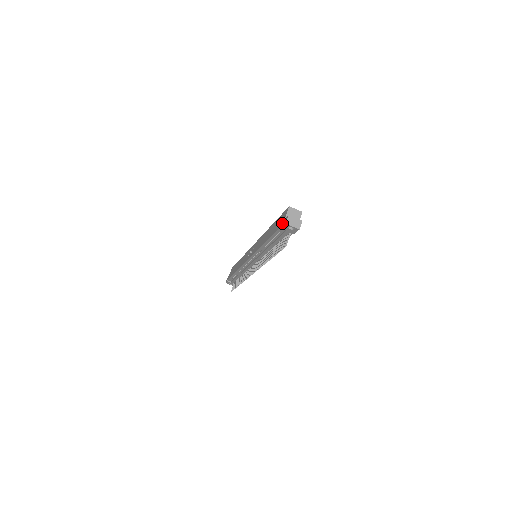
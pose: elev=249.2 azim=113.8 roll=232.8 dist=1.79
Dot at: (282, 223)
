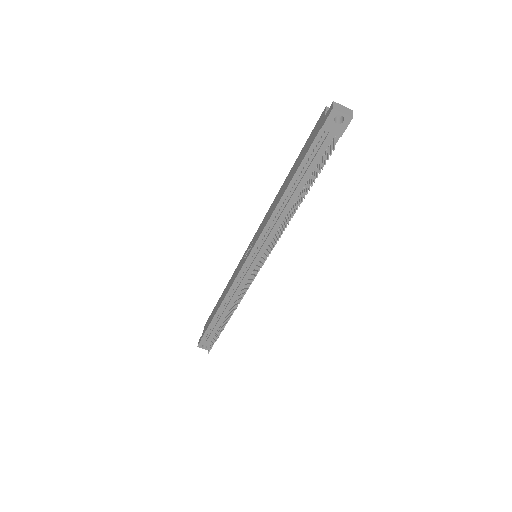
Dot at: (321, 123)
